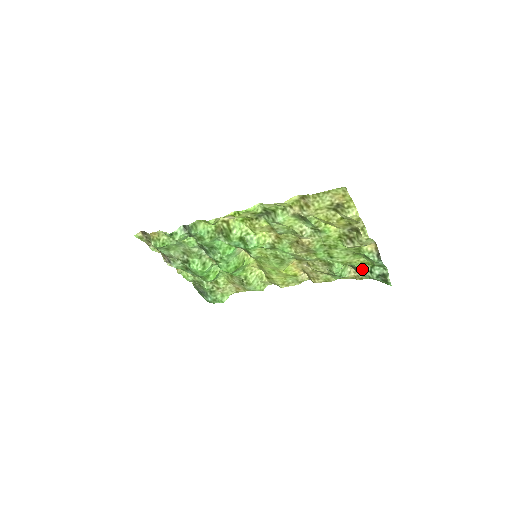
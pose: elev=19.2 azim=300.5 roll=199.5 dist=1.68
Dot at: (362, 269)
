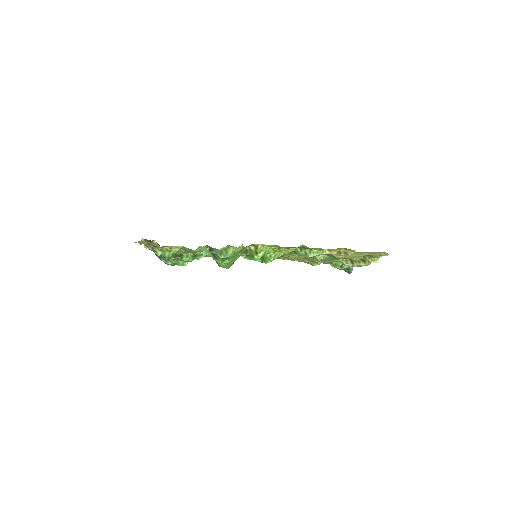
Dot at: (335, 264)
